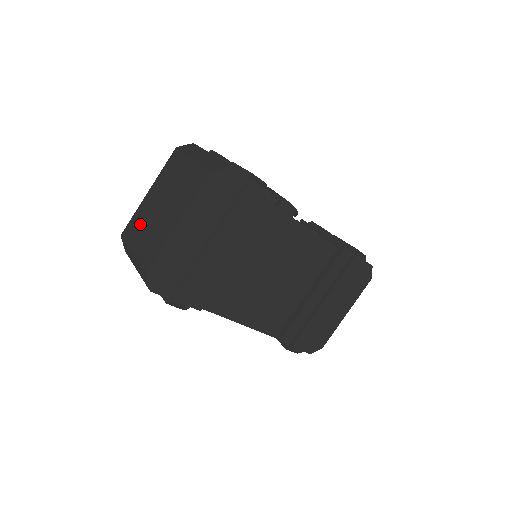
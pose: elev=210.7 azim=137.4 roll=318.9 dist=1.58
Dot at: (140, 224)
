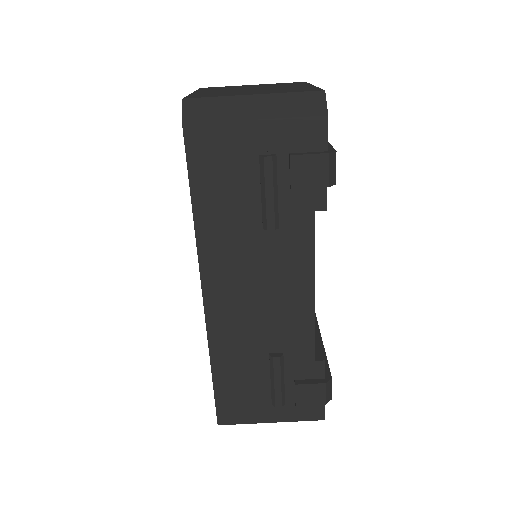
Dot at: occluded
